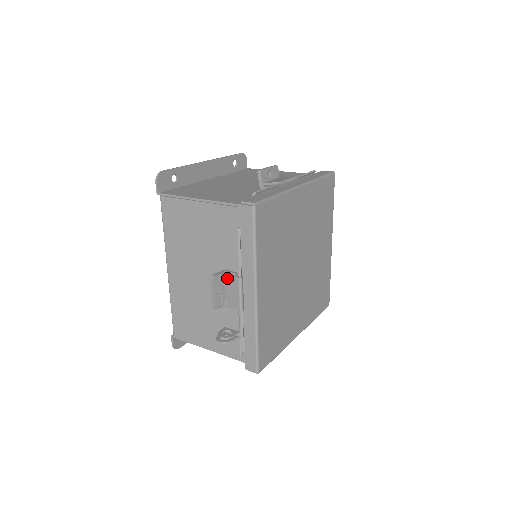
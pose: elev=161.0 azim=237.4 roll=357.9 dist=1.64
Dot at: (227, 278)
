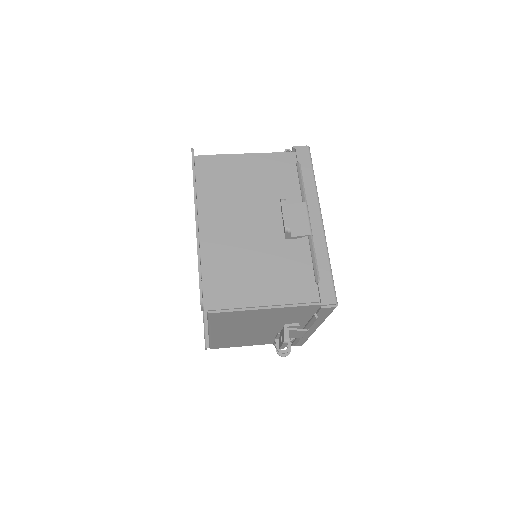
Dot at: (292, 331)
